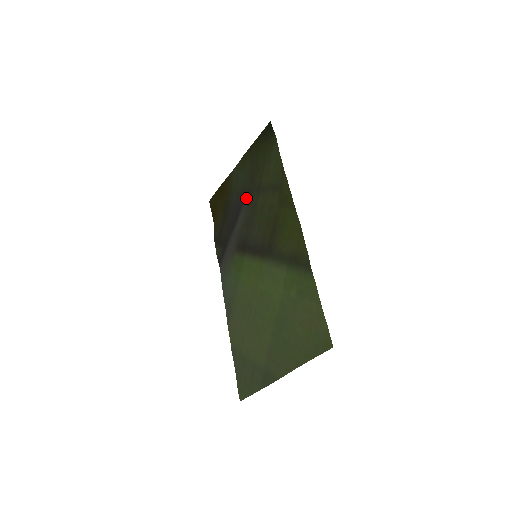
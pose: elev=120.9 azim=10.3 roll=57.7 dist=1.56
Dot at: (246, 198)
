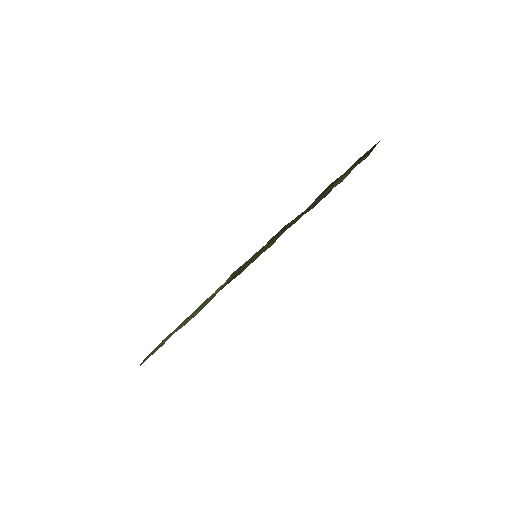
Dot at: occluded
